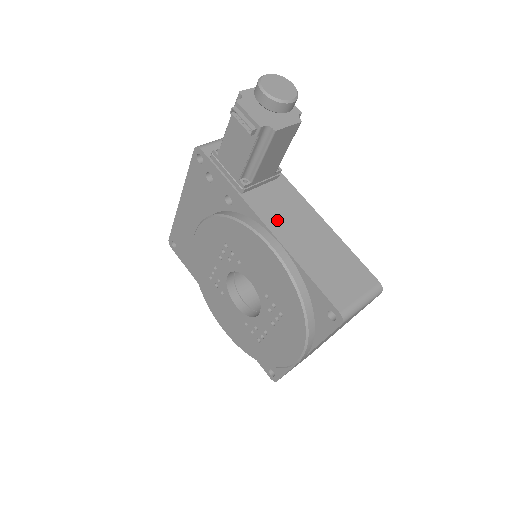
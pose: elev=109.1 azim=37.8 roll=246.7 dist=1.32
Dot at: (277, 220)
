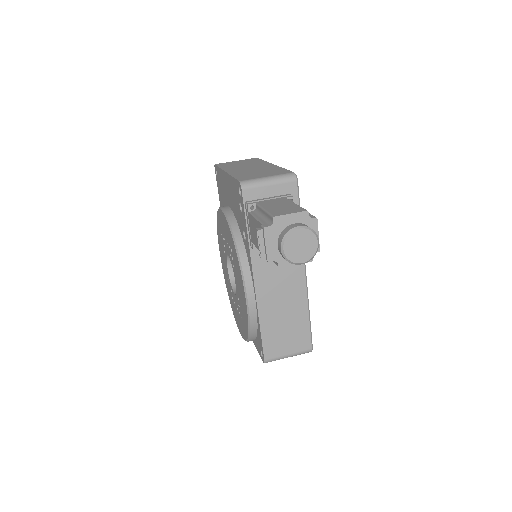
Dot at: (266, 279)
